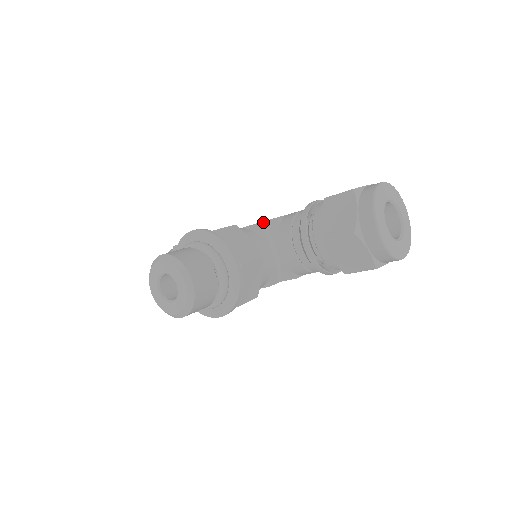
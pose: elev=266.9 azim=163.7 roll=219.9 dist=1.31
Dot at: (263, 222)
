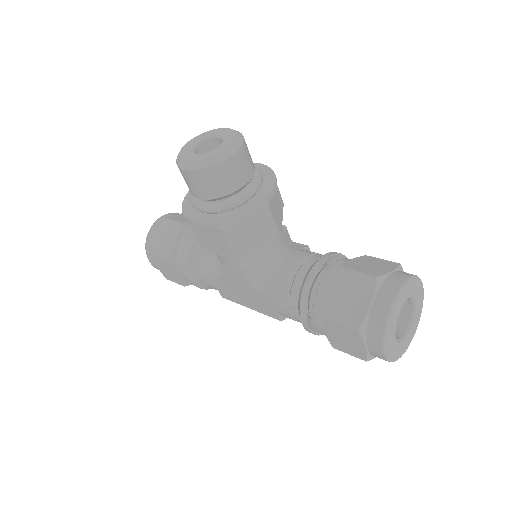
Dot at: occluded
